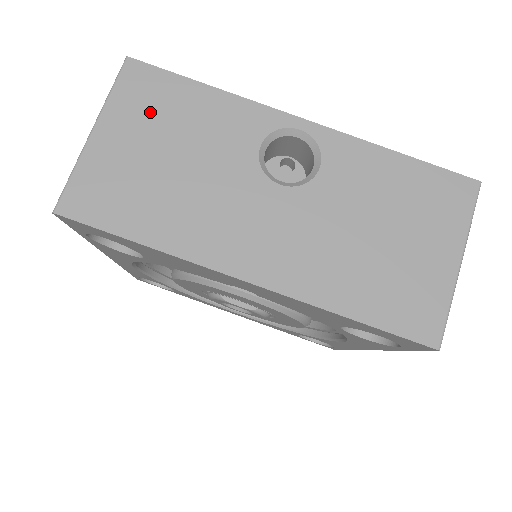
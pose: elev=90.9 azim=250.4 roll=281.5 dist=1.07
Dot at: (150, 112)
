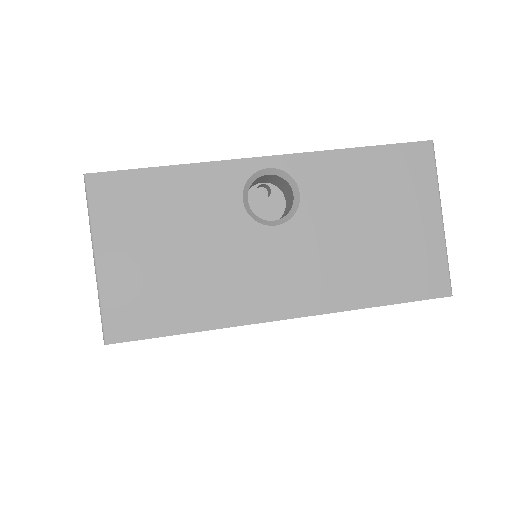
Dot at: (134, 217)
